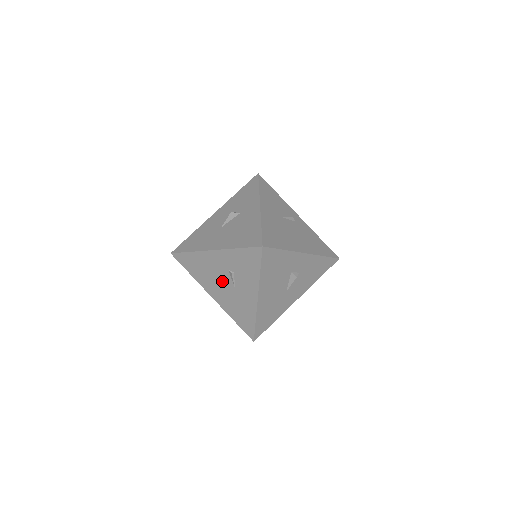
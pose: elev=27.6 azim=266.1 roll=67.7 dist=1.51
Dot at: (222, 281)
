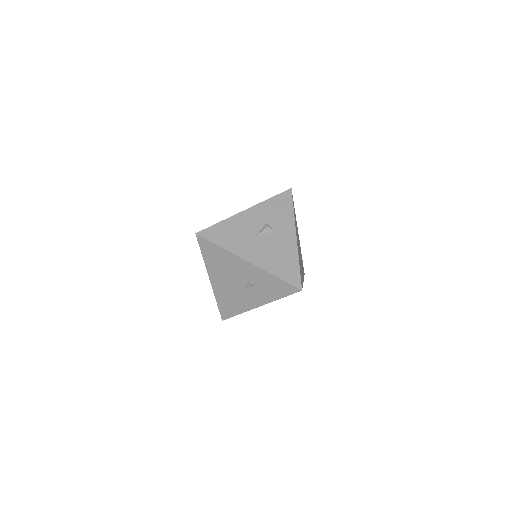
Dot at: (235, 280)
